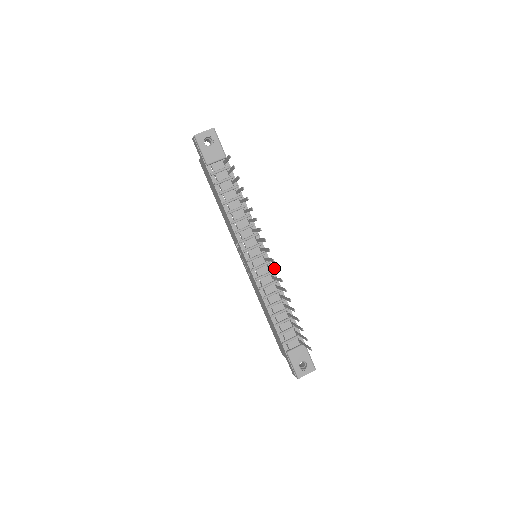
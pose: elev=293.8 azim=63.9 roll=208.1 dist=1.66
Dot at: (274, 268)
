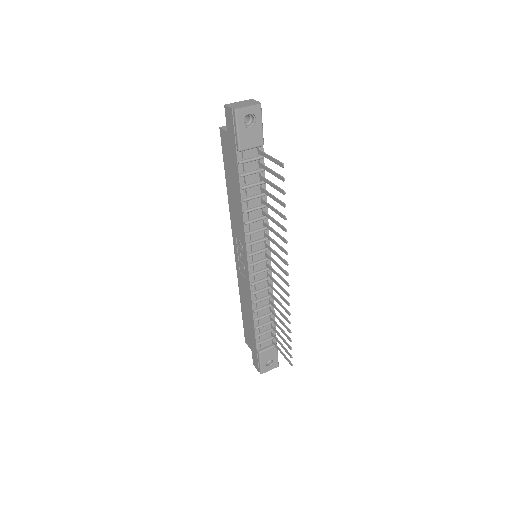
Dot at: (283, 288)
